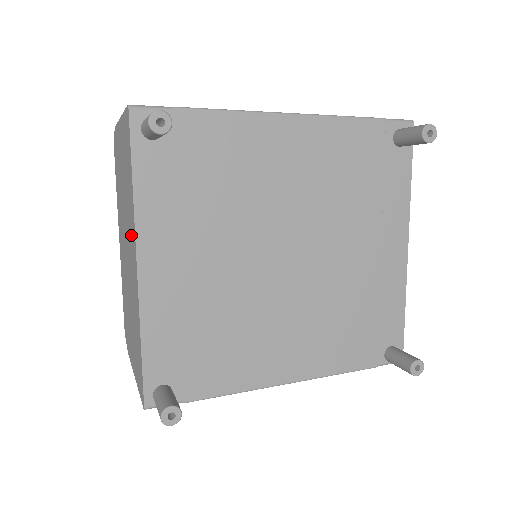
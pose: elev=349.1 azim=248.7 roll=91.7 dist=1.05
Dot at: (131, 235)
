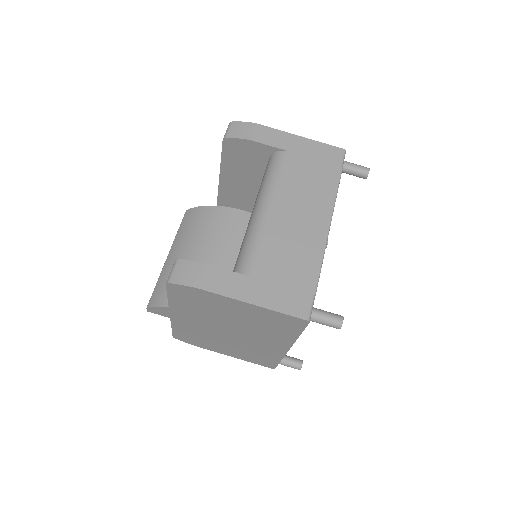
Dot at: (272, 340)
